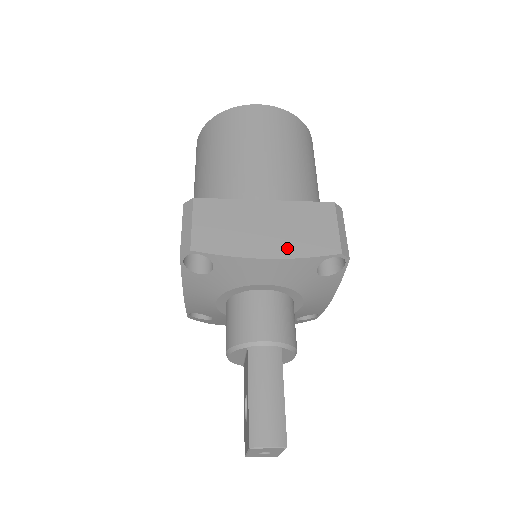
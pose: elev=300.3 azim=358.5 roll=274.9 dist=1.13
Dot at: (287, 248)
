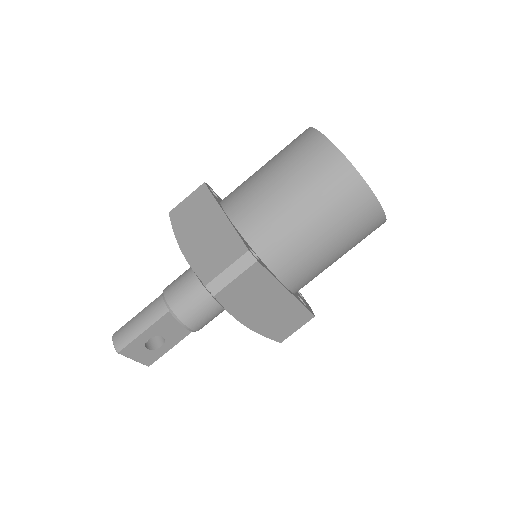
Dot at: (193, 253)
